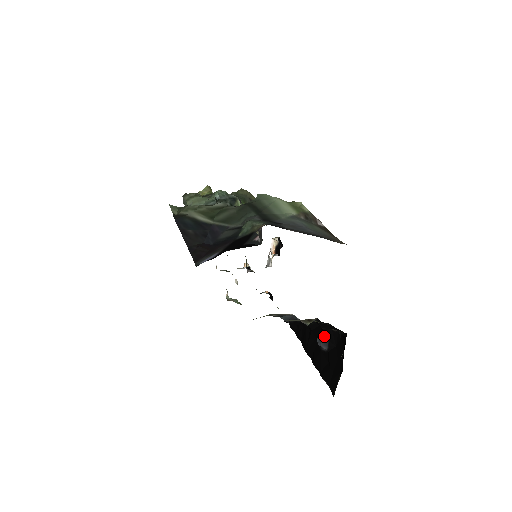
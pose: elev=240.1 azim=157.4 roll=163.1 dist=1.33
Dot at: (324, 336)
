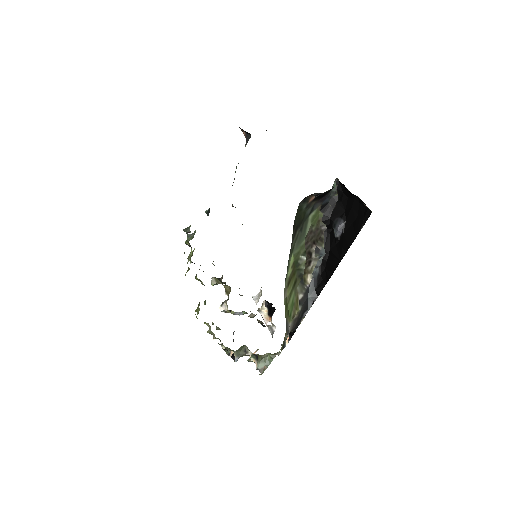
Dot at: (335, 220)
